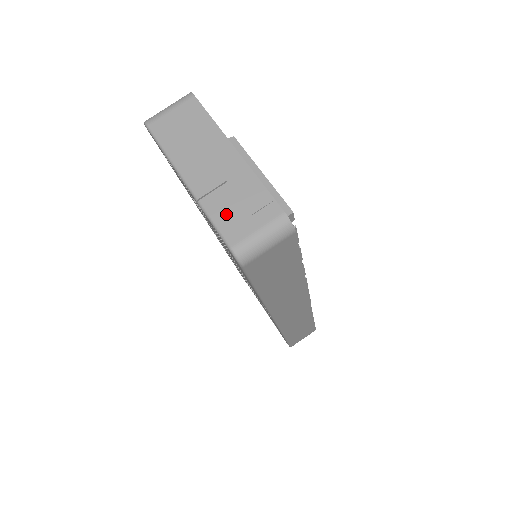
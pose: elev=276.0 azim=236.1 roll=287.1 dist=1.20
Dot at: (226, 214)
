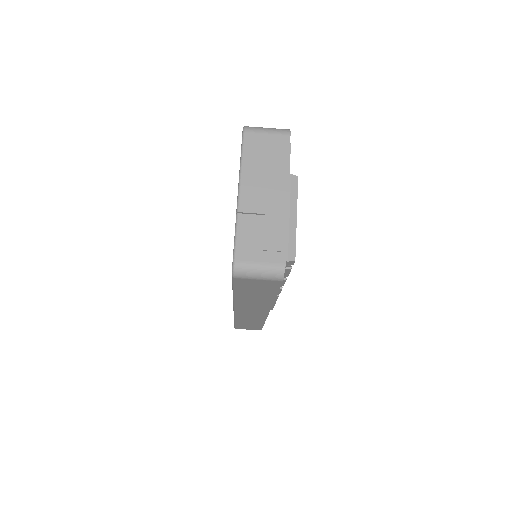
Dot at: (248, 237)
